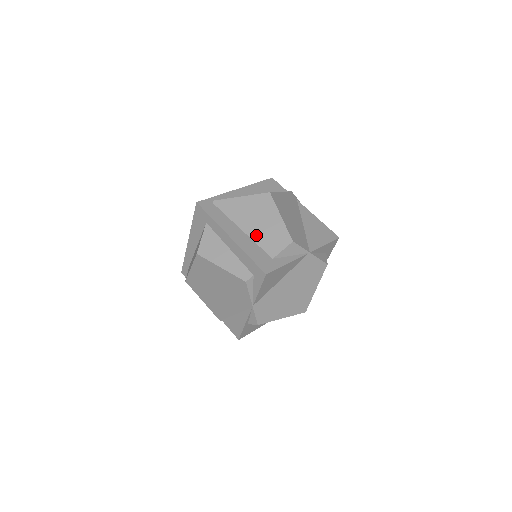
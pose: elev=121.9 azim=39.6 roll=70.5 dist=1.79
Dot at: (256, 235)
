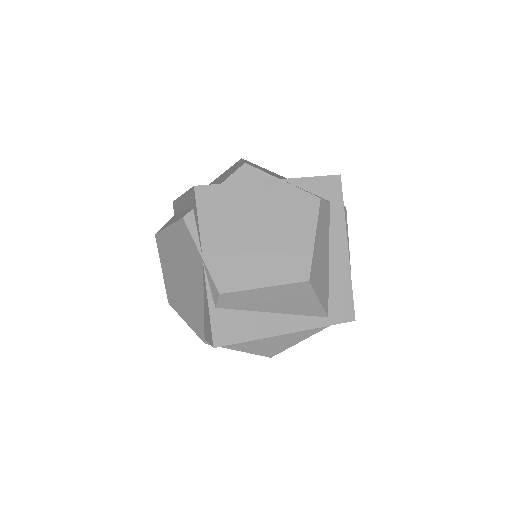
Dot at: occluded
